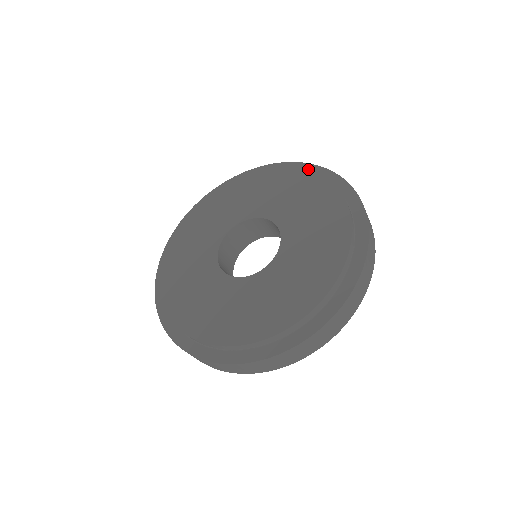
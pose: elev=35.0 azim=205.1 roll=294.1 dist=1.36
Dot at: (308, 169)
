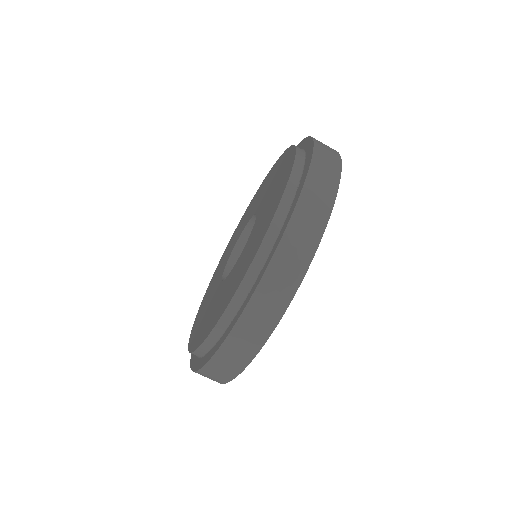
Dot at: occluded
